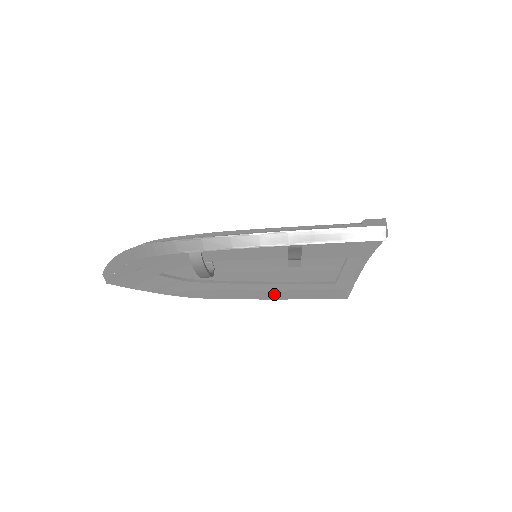
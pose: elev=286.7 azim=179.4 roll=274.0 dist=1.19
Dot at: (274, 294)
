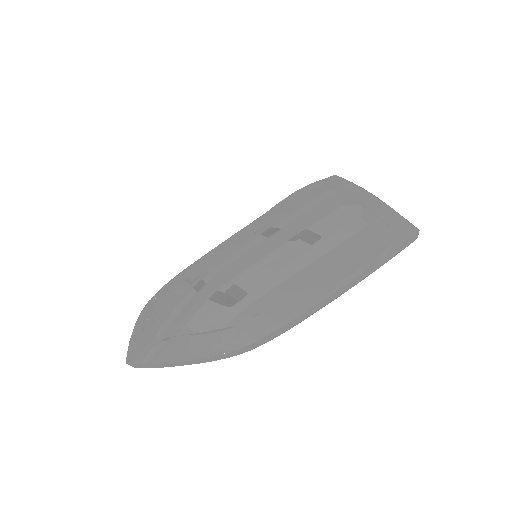
Dot at: occluded
